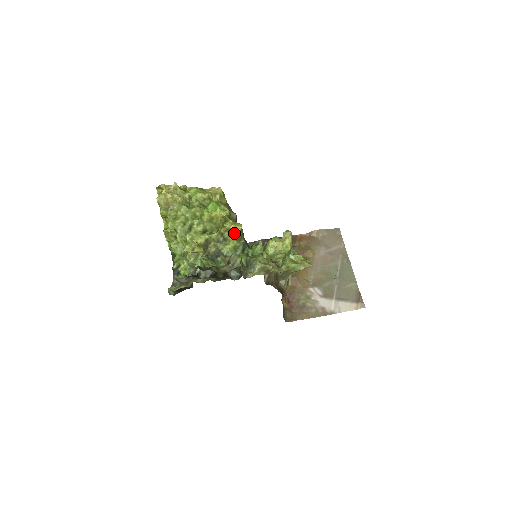
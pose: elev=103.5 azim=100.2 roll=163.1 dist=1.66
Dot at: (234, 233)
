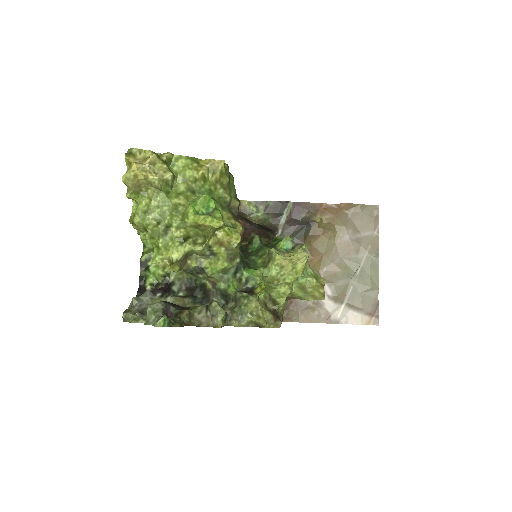
Dot at: (227, 250)
